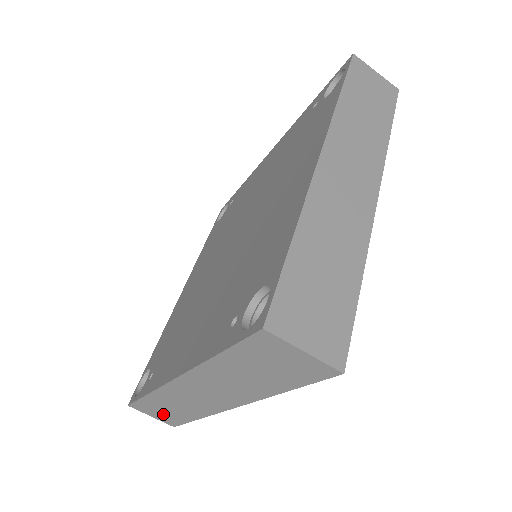
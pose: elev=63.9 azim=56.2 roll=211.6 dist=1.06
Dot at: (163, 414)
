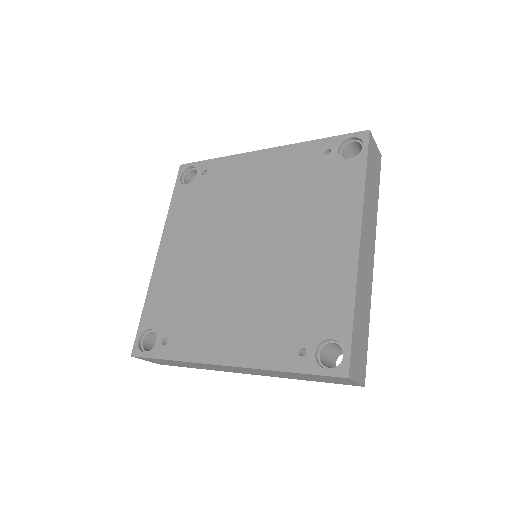
Dot at: occluded
